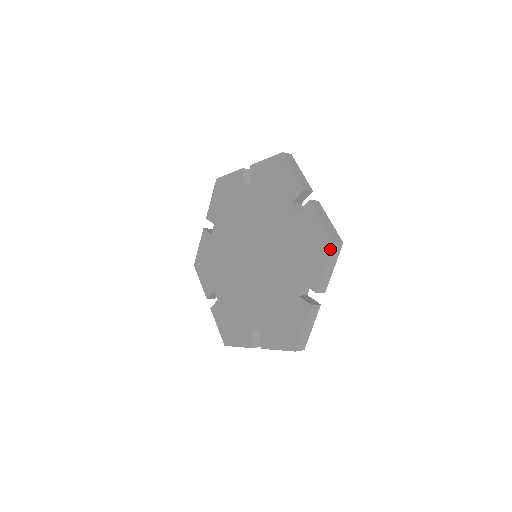
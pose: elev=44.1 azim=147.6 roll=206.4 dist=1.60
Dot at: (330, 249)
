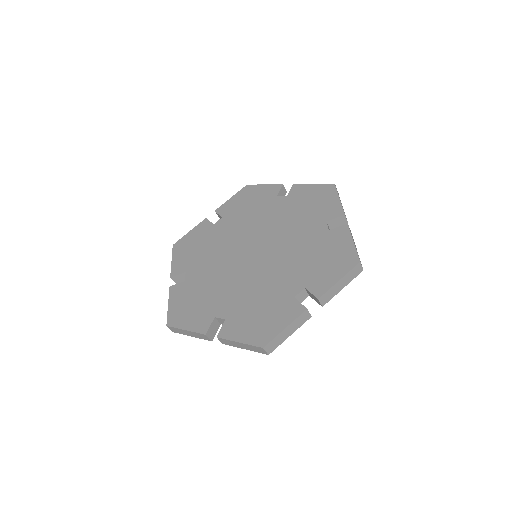
Dot at: (353, 266)
